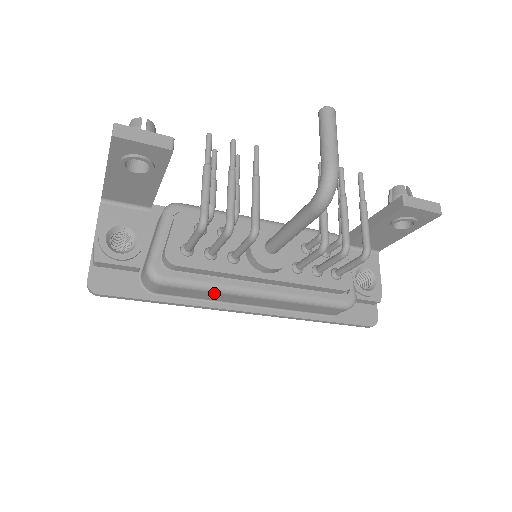
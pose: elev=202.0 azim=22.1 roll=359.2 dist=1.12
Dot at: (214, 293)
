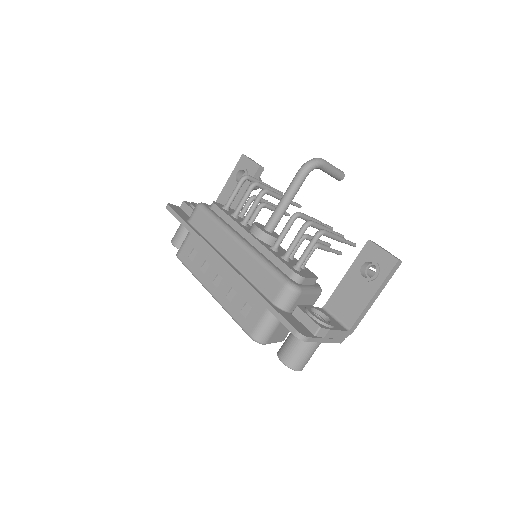
Dot at: (217, 226)
